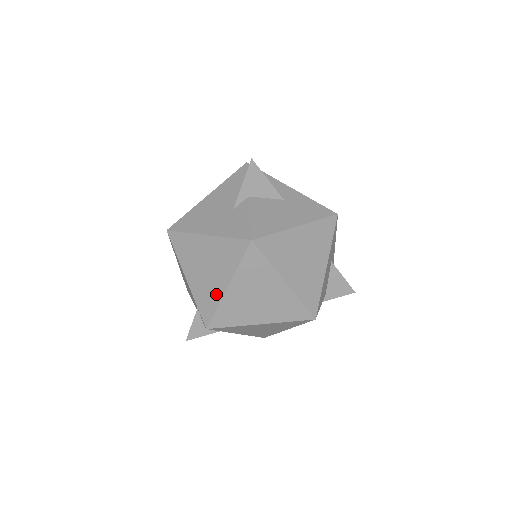
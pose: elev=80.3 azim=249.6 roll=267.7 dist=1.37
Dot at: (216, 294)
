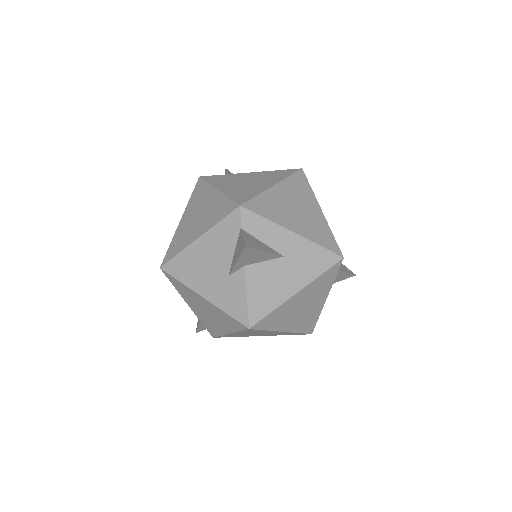
Dot at: (219, 330)
